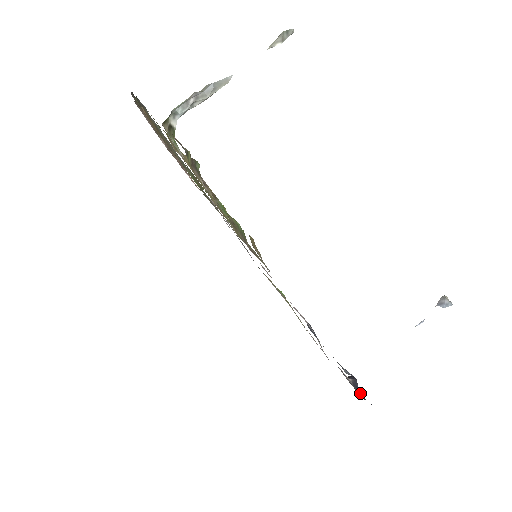
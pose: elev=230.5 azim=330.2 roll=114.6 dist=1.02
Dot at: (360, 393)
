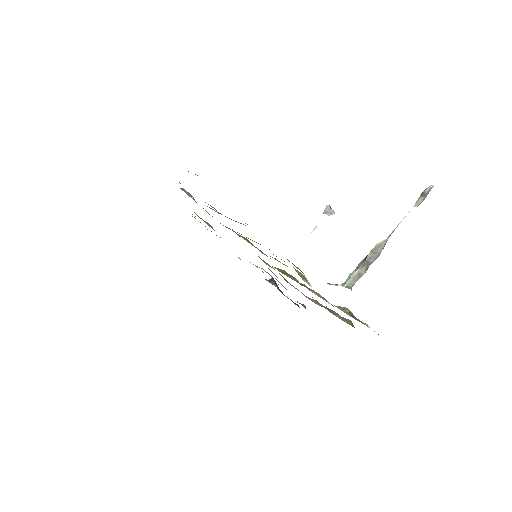
Dot at: (282, 293)
